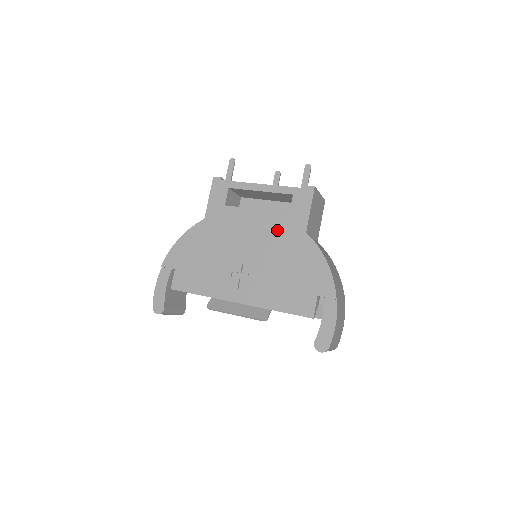
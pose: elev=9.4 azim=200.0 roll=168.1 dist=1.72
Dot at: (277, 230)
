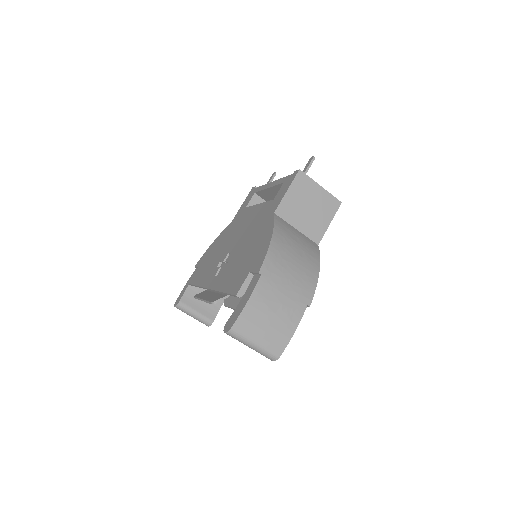
Dot at: (260, 217)
